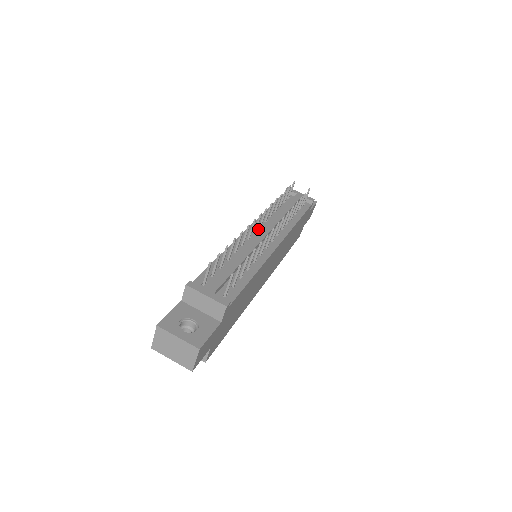
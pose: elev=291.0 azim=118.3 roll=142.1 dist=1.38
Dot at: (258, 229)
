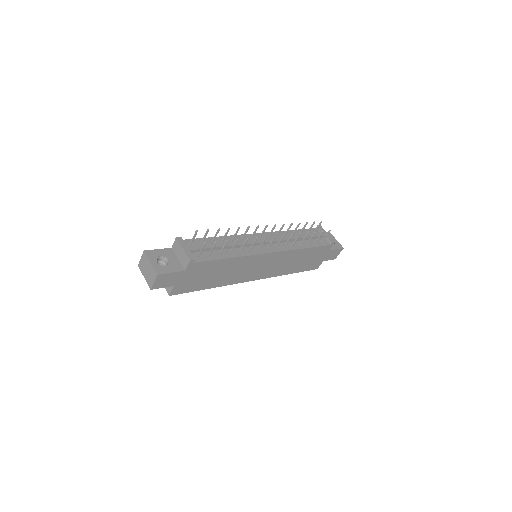
Dot at: occluded
